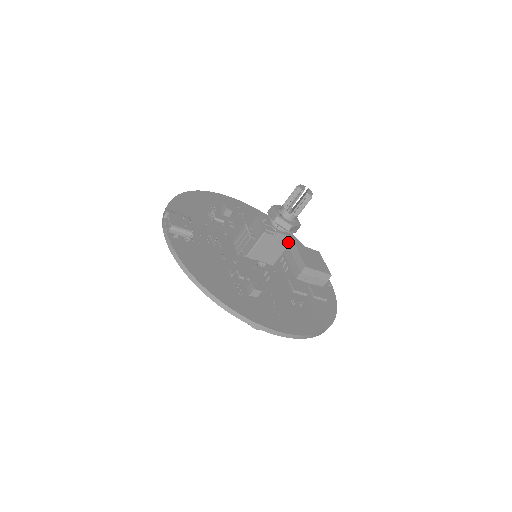
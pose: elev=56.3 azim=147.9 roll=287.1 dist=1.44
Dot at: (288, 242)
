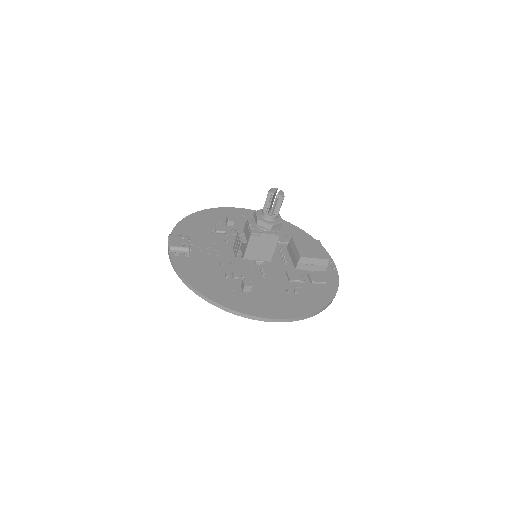
Dot at: (276, 239)
